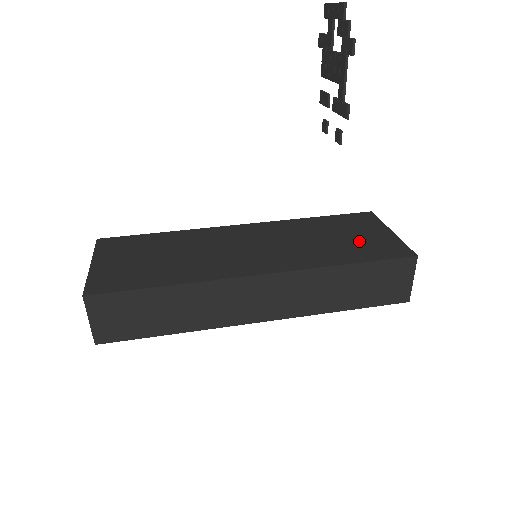
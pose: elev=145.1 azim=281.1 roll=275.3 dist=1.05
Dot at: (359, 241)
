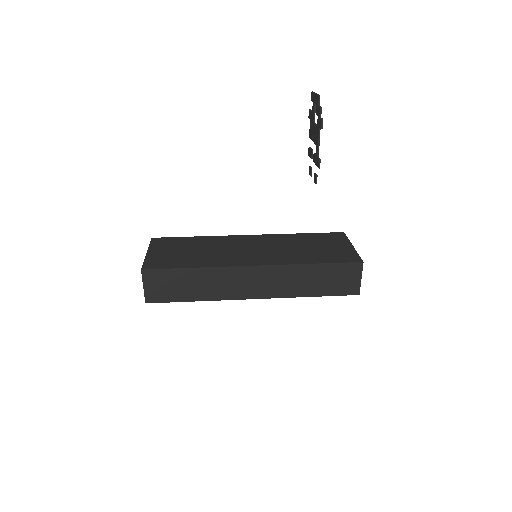
Dot at: (327, 250)
